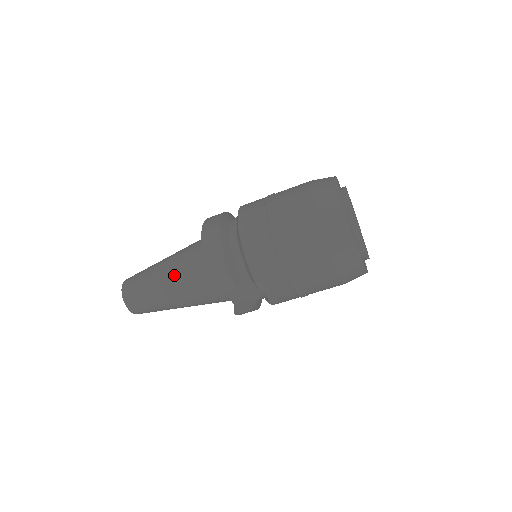
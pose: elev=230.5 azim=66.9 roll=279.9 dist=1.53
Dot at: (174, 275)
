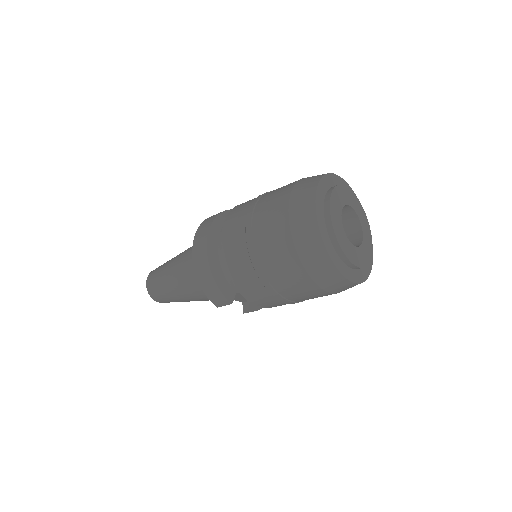
Dot at: (181, 281)
